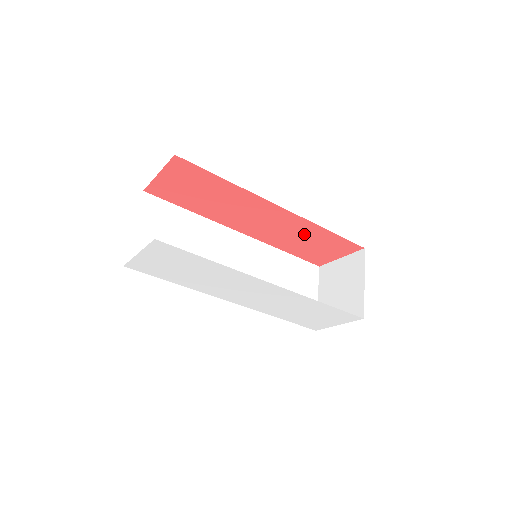
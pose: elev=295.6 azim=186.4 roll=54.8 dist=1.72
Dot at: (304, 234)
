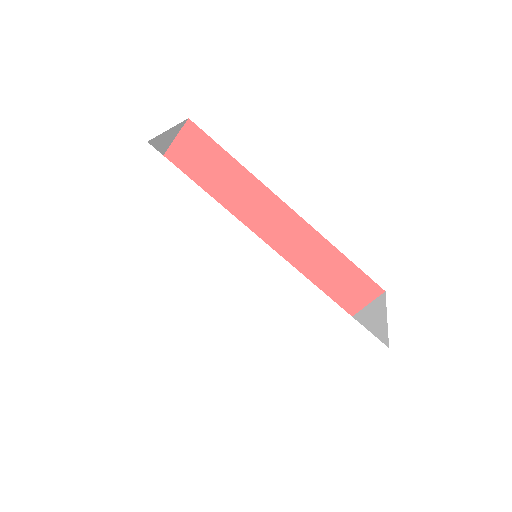
Dot at: (314, 262)
